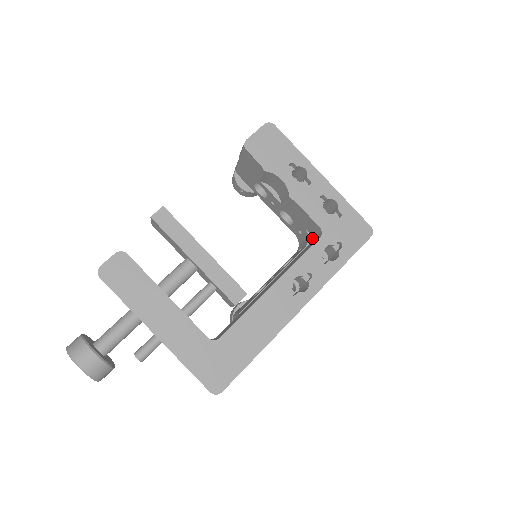
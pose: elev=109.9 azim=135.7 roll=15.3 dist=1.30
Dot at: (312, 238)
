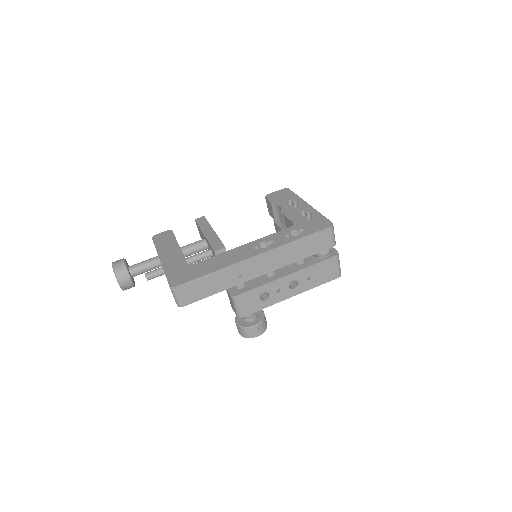
Dot at: occluded
